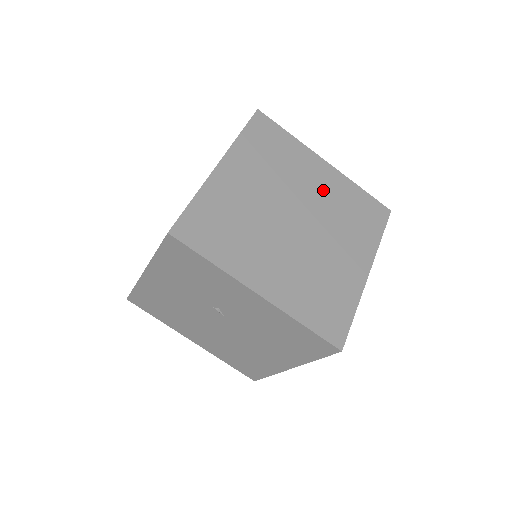
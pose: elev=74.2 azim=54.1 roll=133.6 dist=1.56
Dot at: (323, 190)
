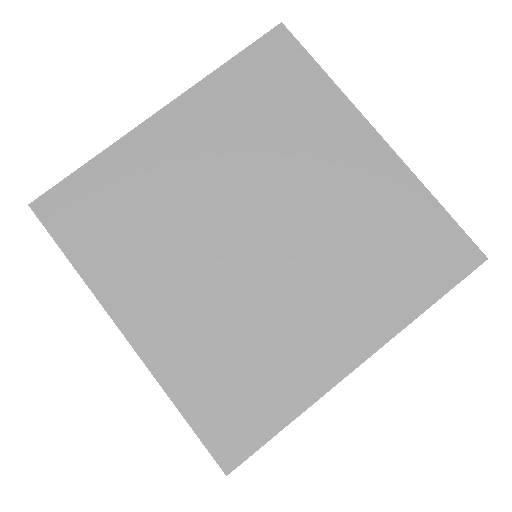
Dot at: (343, 188)
